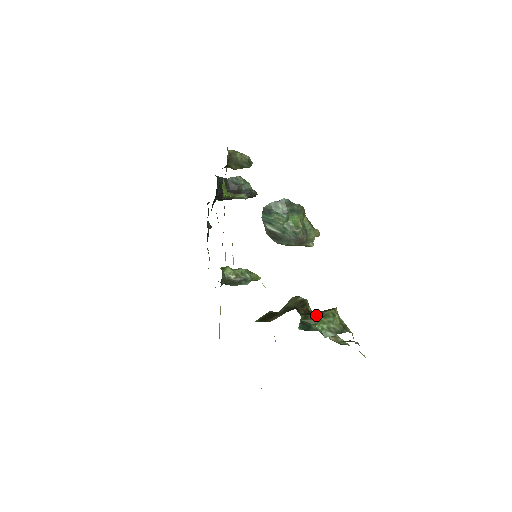
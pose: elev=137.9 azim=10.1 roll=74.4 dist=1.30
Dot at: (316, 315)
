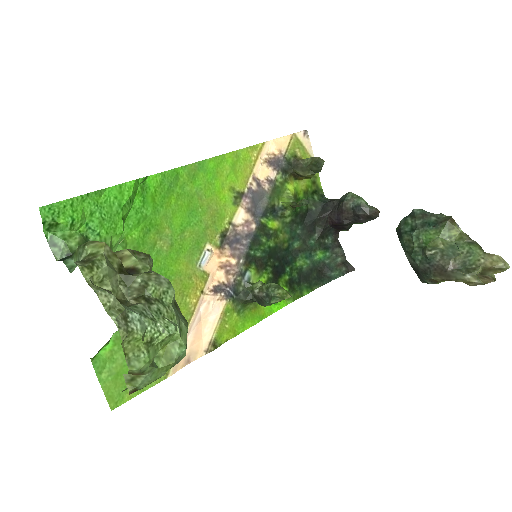
Dot at: occluded
